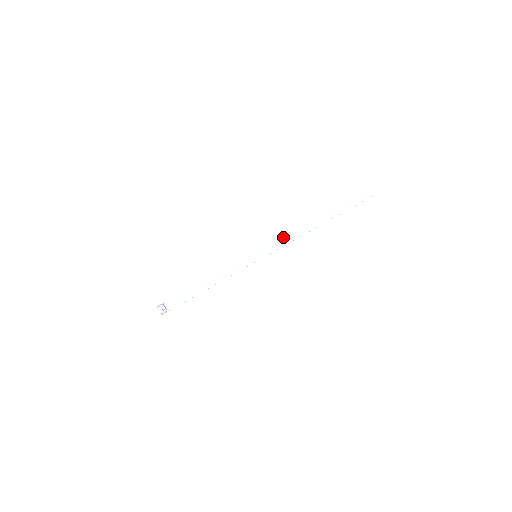
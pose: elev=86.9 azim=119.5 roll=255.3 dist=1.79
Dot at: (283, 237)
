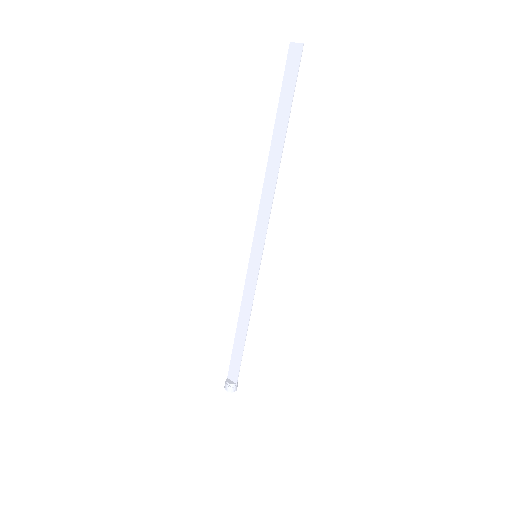
Dot at: (261, 209)
